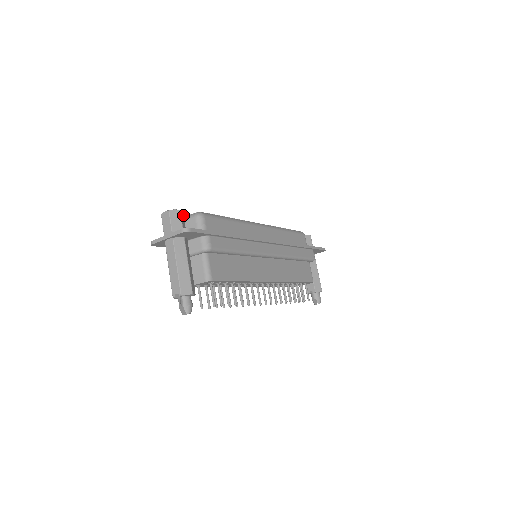
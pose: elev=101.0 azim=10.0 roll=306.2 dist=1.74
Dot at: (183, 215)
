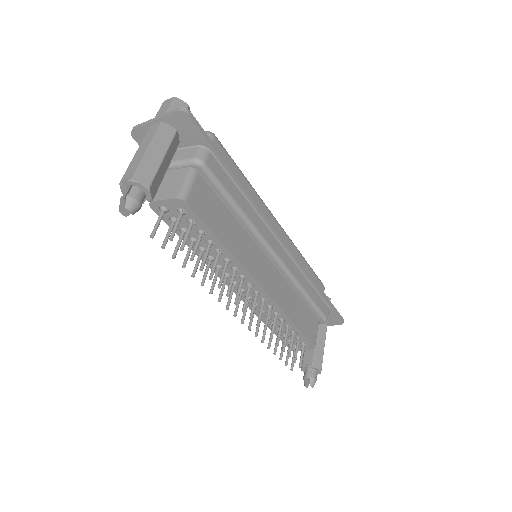
Dot at: occluded
